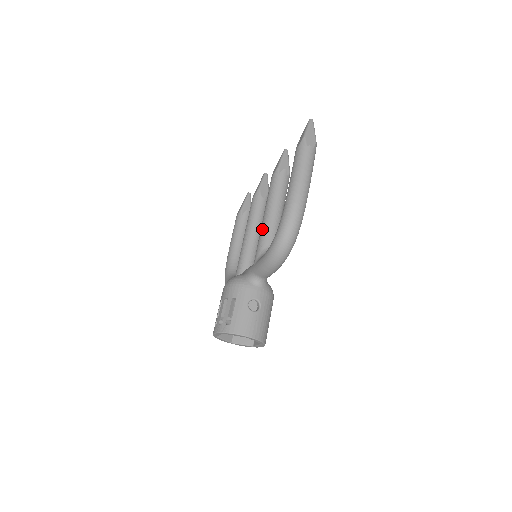
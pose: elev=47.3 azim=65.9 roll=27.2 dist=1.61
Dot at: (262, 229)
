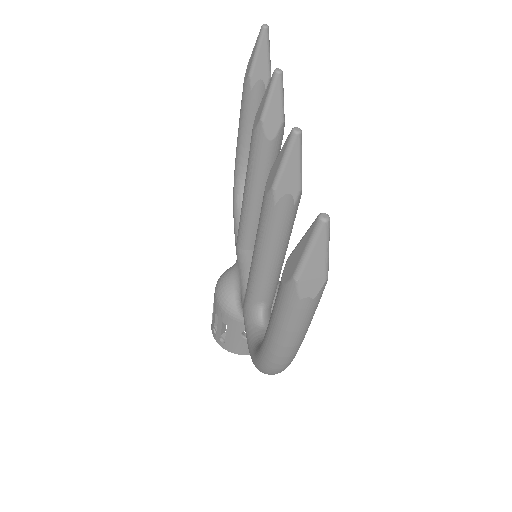
Dot at: (250, 277)
